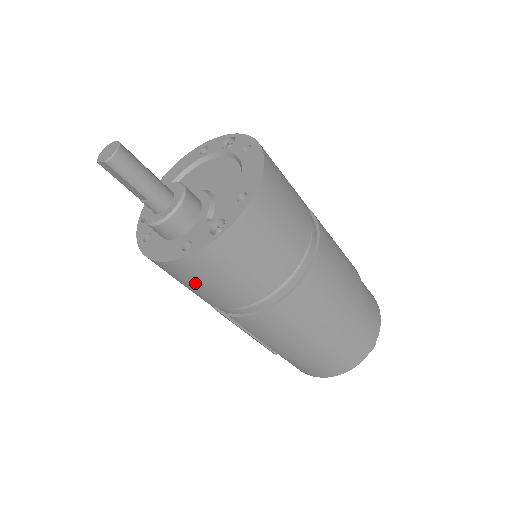
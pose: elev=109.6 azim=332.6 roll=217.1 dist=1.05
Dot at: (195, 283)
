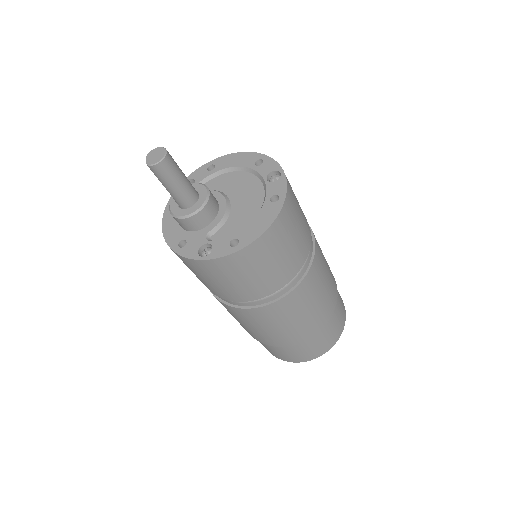
Dot at: occluded
